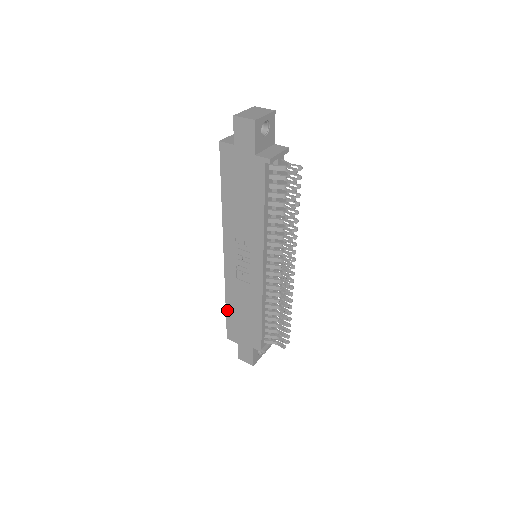
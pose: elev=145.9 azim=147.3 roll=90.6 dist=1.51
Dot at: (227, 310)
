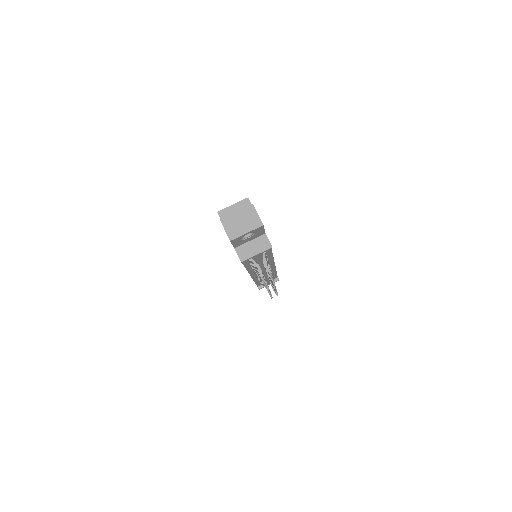
Dot at: occluded
